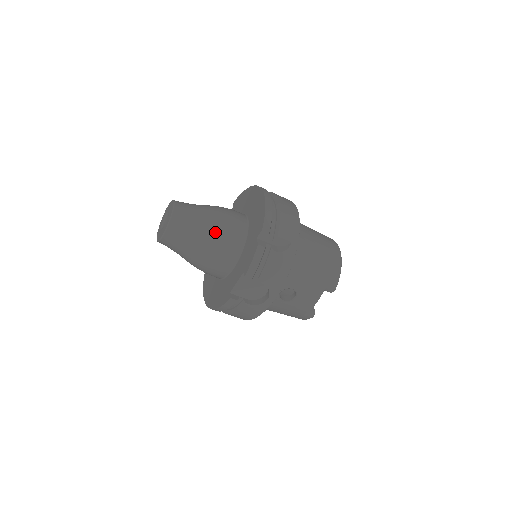
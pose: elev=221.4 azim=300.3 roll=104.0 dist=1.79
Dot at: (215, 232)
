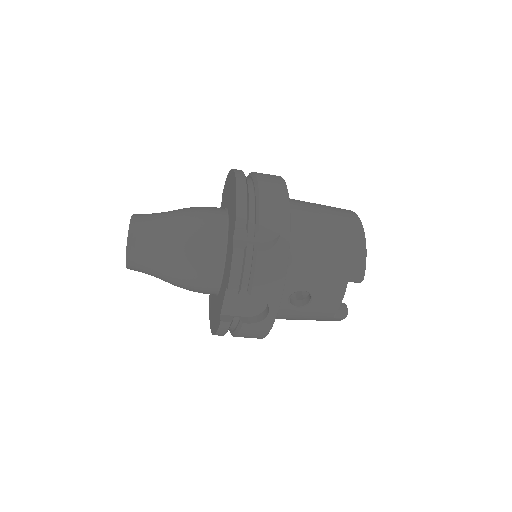
Dot at: (185, 242)
